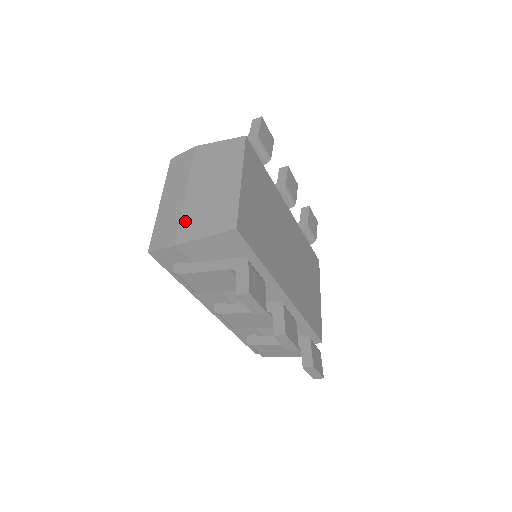
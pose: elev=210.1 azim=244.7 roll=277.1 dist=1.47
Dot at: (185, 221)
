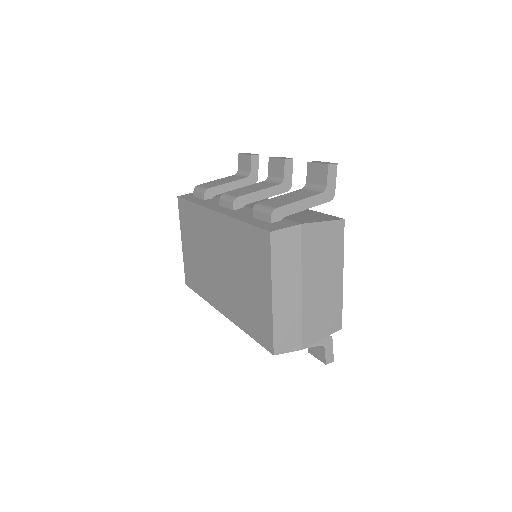
Dot at: (306, 325)
